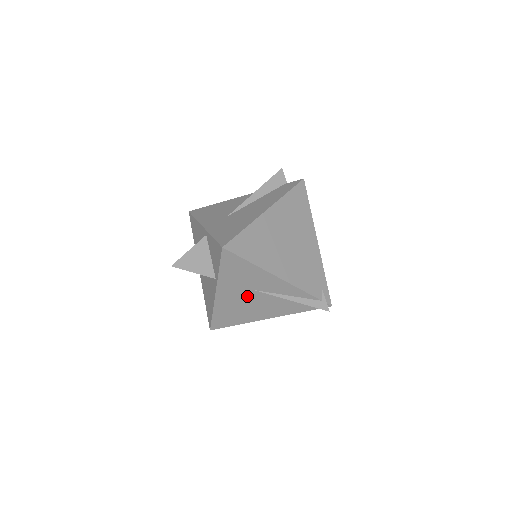
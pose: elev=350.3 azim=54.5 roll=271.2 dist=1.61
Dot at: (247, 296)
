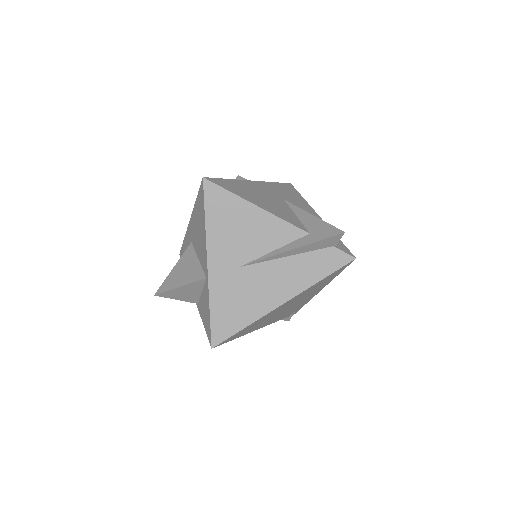
Dot at: occluded
